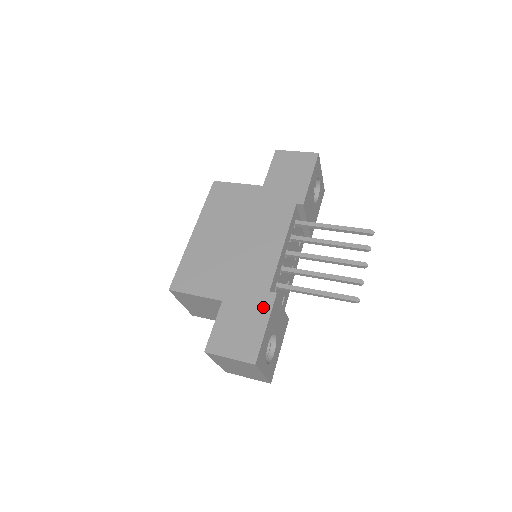
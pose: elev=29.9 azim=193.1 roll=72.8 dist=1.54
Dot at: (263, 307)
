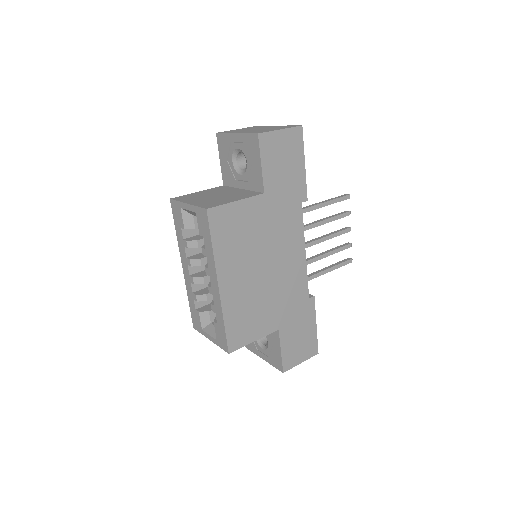
Dot at: (309, 313)
